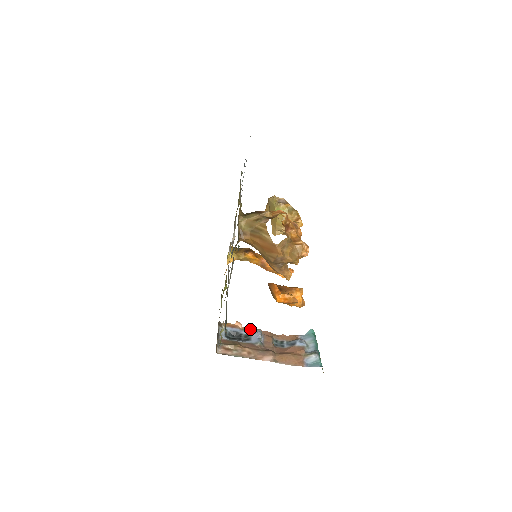
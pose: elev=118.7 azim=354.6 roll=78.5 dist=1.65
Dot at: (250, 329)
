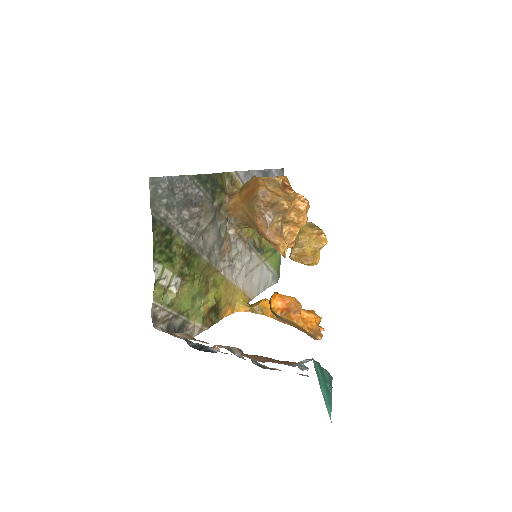
Dot at: occluded
